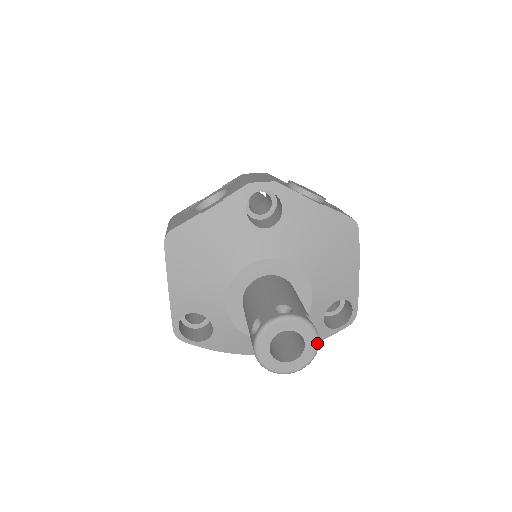
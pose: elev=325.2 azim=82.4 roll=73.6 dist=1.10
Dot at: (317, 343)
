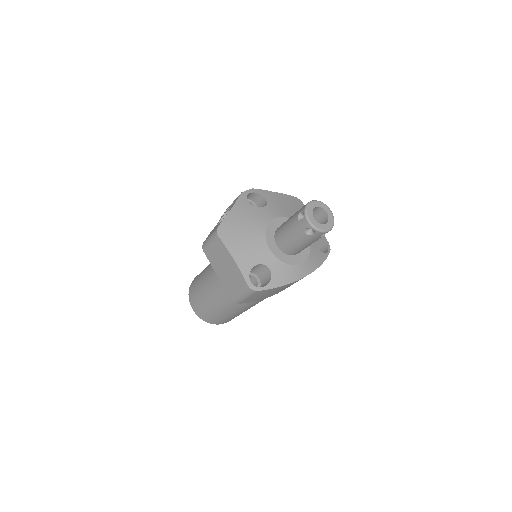
Dot at: (331, 211)
